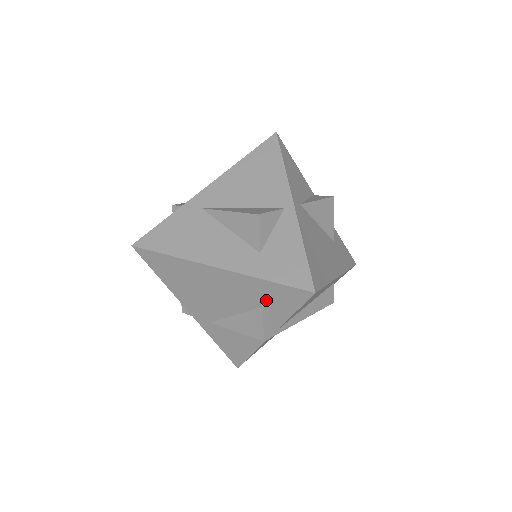
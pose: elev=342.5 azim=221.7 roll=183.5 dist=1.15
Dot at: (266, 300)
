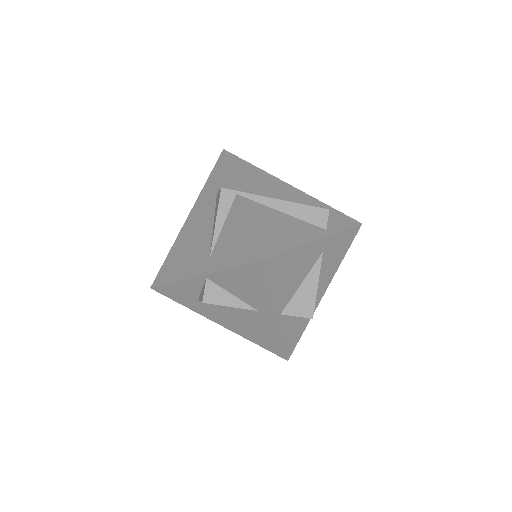
Dot at: (215, 188)
